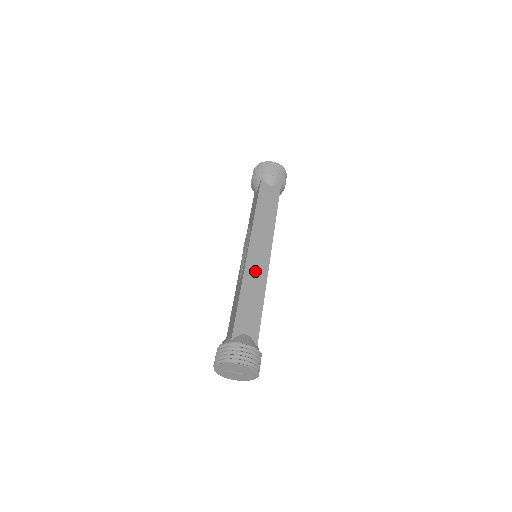
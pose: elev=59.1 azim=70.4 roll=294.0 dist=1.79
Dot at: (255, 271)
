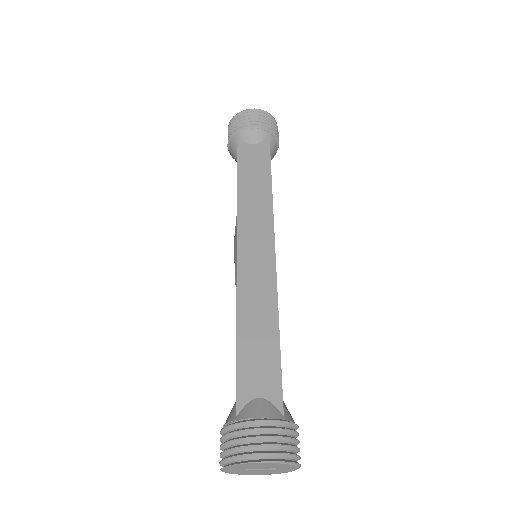
Dot at: (254, 282)
